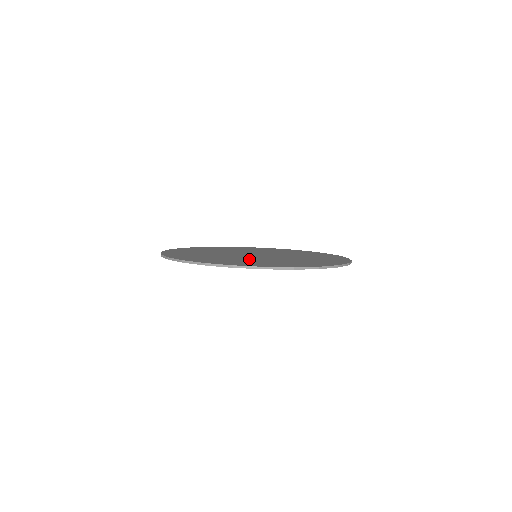
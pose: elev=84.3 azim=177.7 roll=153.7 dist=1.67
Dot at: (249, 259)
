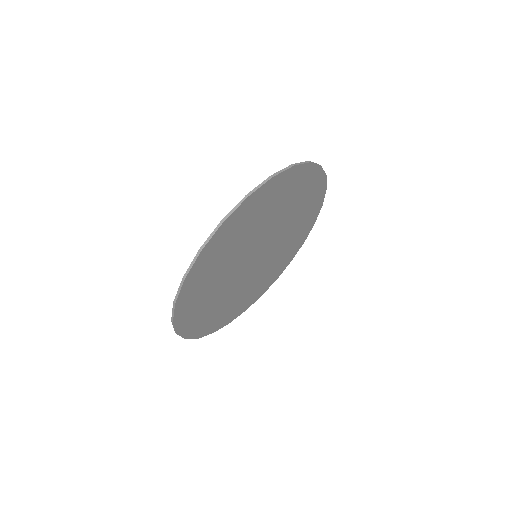
Dot at: occluded
